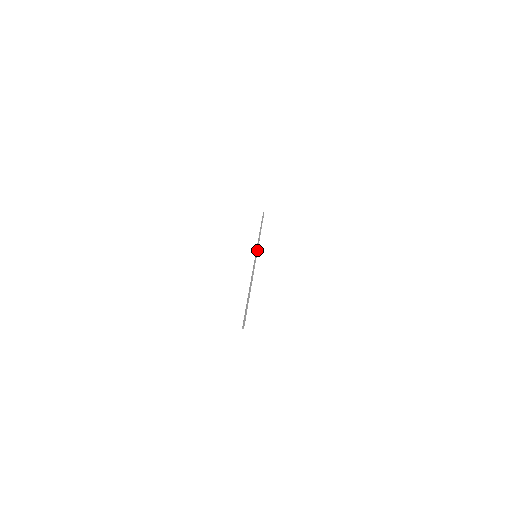
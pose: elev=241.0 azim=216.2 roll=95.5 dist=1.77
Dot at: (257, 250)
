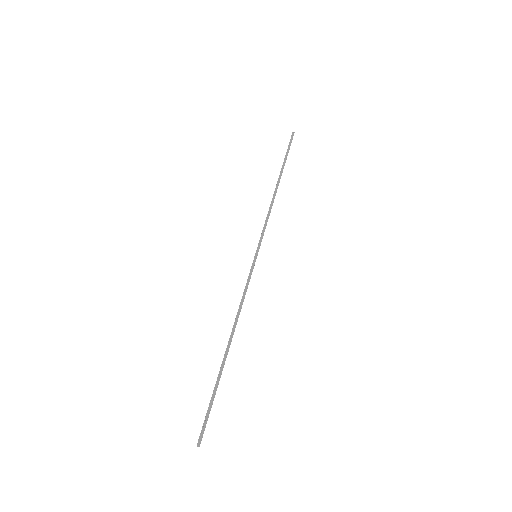
Dot at: (261, 241)
